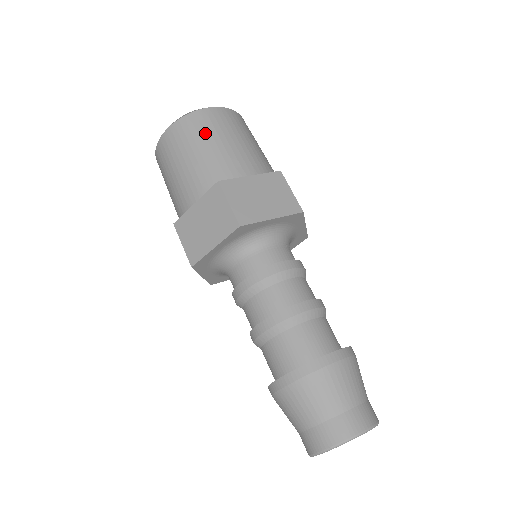
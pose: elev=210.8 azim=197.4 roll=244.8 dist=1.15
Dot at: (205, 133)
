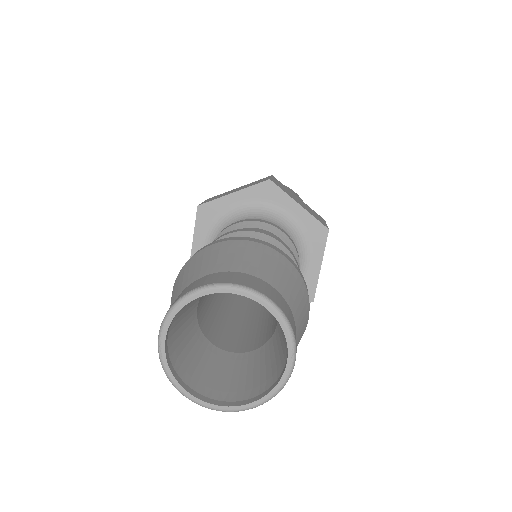
Dot at: occluded
